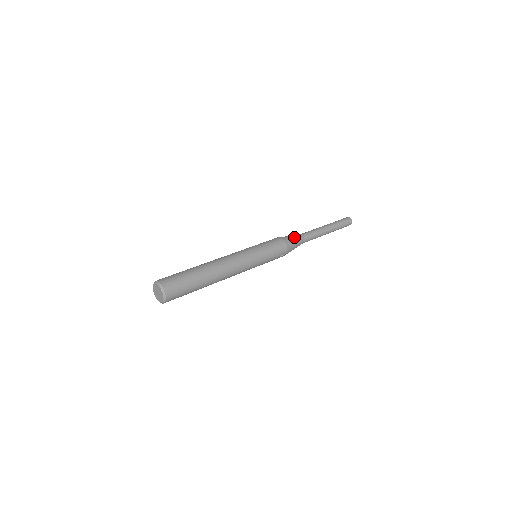
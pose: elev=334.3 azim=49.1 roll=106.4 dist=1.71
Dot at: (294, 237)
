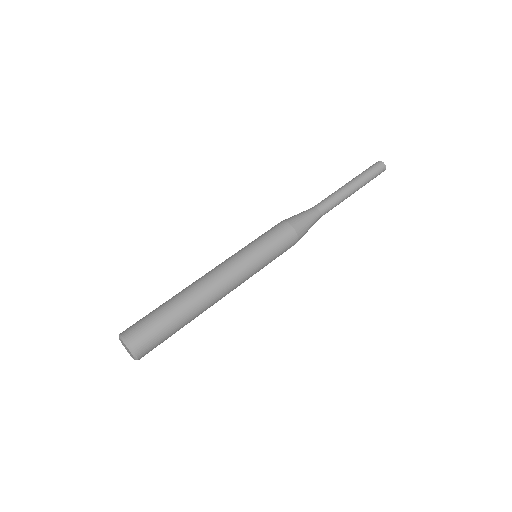
Dot at: (308, 218)
